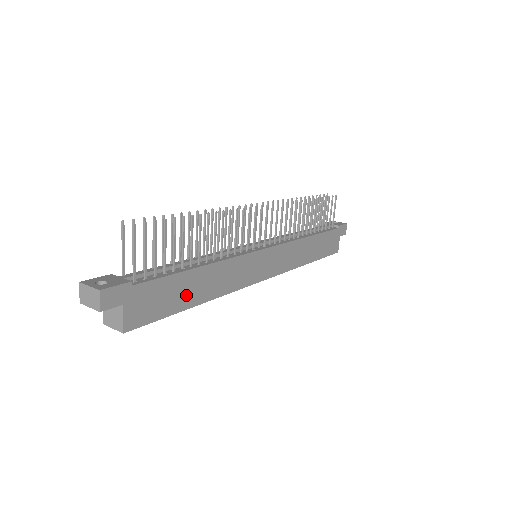
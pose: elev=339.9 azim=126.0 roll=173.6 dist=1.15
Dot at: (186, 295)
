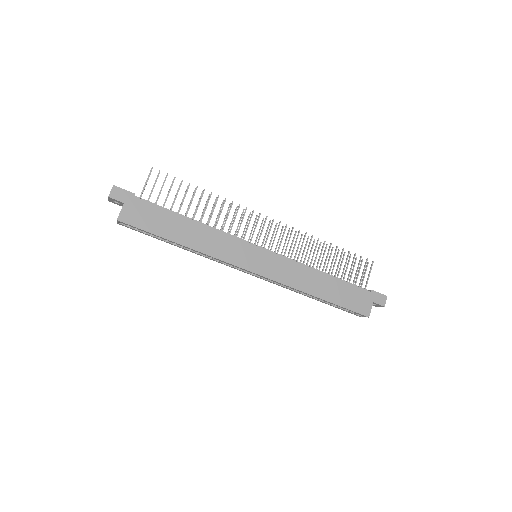
Dot at: (172, 230)
